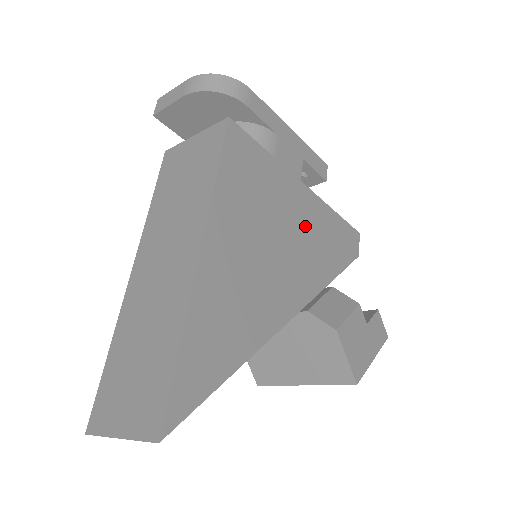
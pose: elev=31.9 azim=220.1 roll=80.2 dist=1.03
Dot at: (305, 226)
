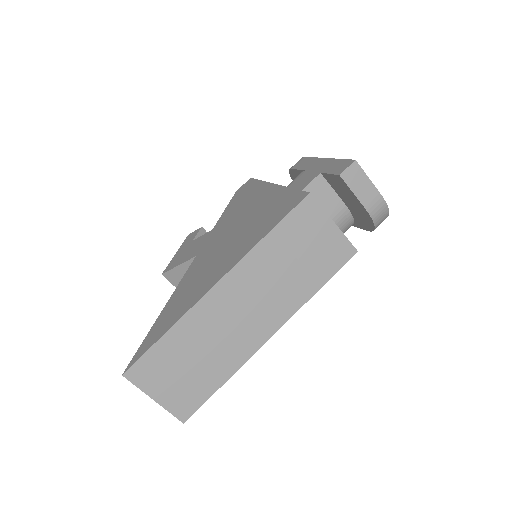
Dot at: occluded
